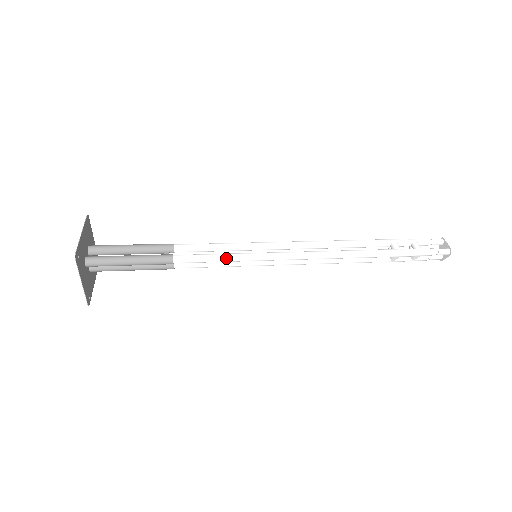
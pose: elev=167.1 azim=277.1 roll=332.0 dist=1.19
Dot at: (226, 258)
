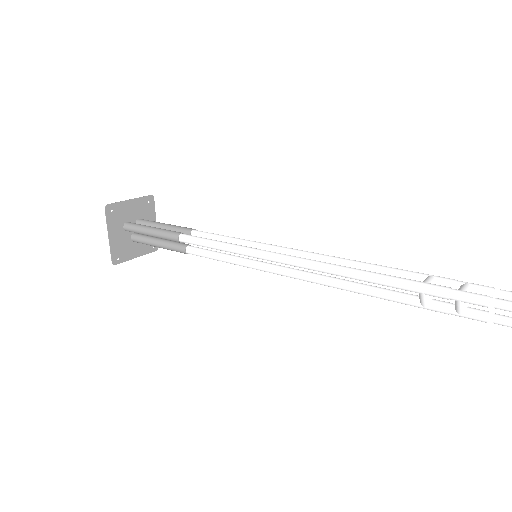
Dot at: (220, 245)
